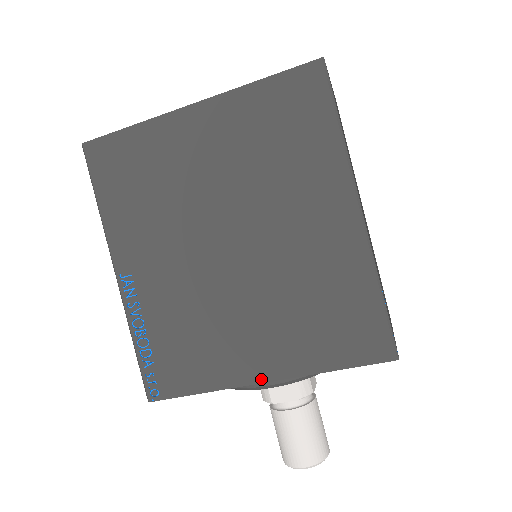
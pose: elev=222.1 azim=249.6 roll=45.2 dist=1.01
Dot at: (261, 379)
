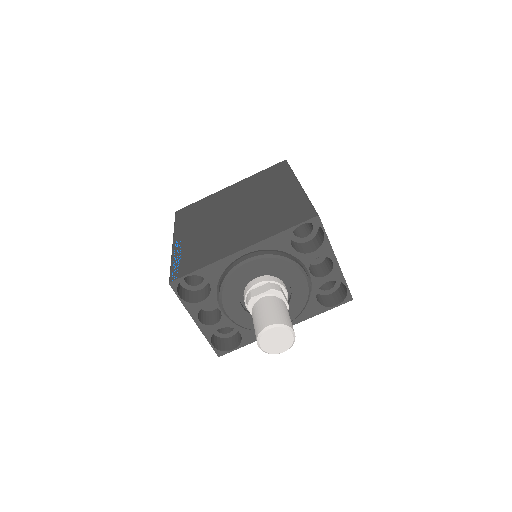
Dot at: (241, 249)
